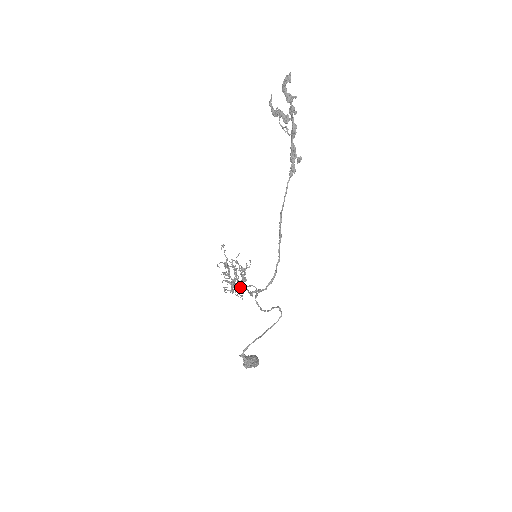
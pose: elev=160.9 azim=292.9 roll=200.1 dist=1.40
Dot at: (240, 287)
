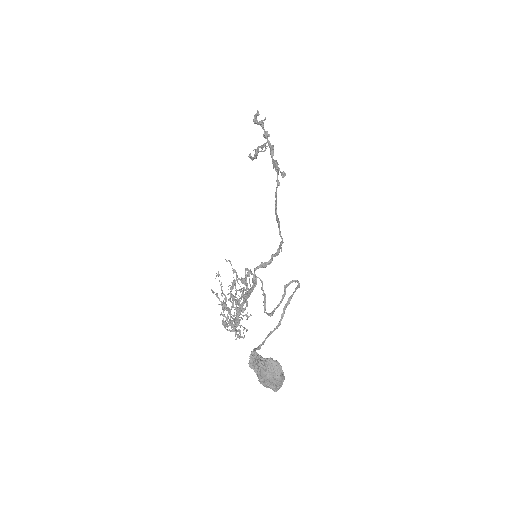
Dot at: (243, 308)
